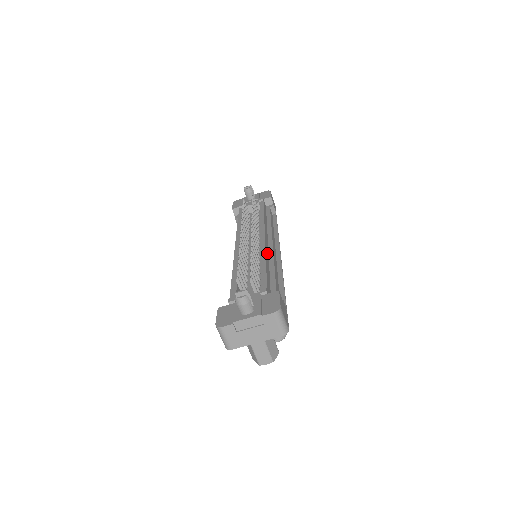
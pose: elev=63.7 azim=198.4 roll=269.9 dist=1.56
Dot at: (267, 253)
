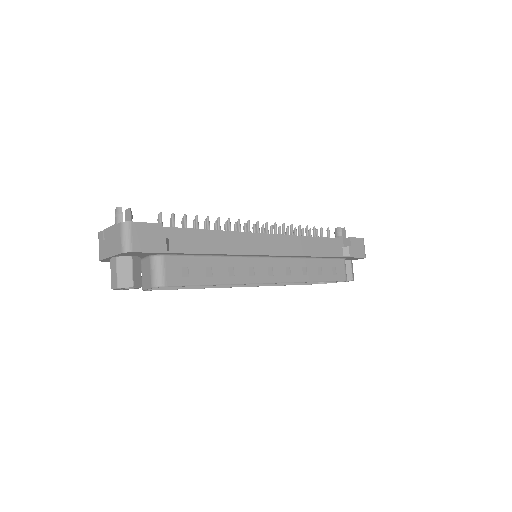
Dot at: (242, 238)
